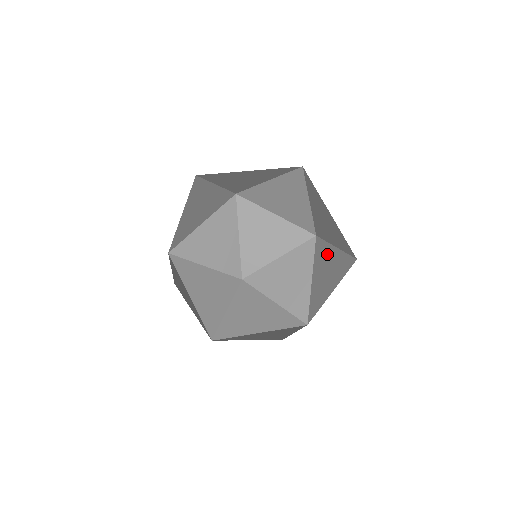
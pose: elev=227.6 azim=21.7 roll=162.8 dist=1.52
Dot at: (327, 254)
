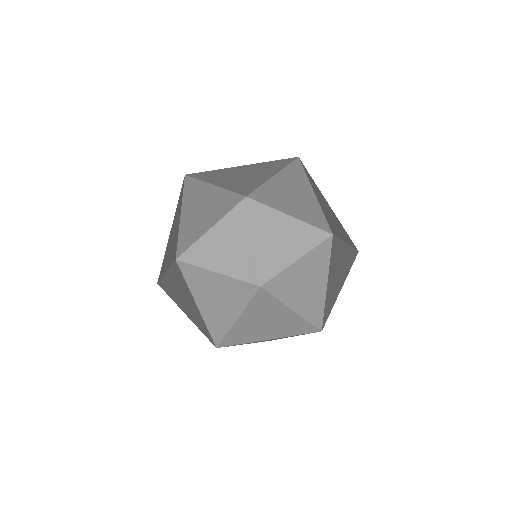
Dot at: (322, 199)
